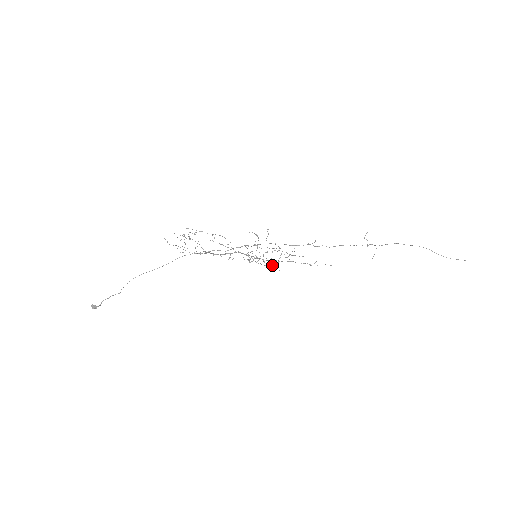
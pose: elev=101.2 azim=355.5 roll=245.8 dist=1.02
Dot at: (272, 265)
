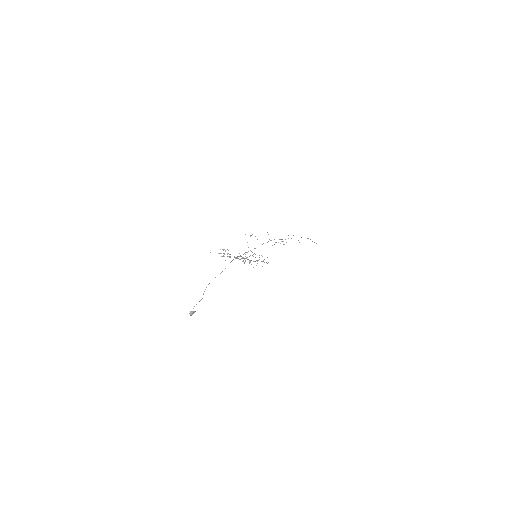
Dot at: occluded
